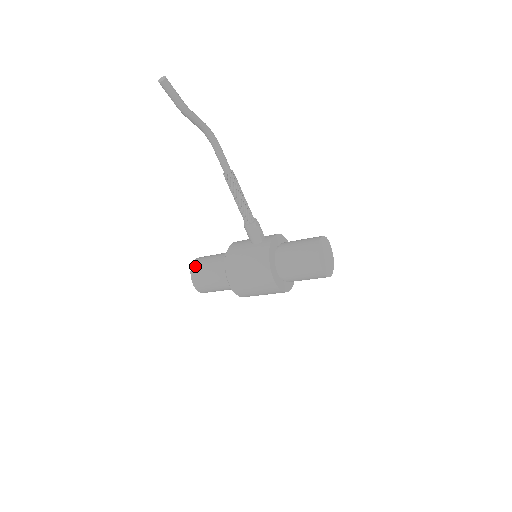
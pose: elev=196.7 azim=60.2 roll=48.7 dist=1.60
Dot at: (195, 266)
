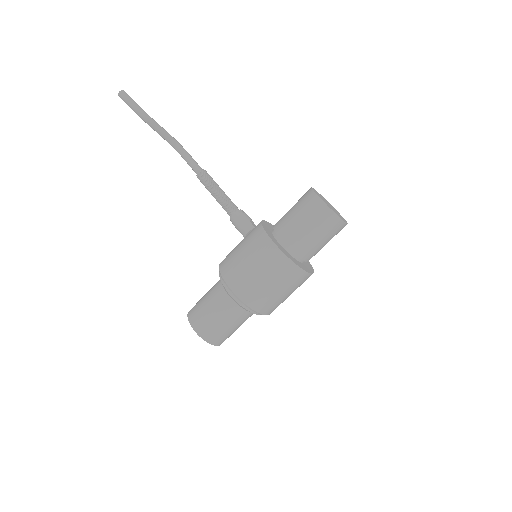
Dot at: occluded
